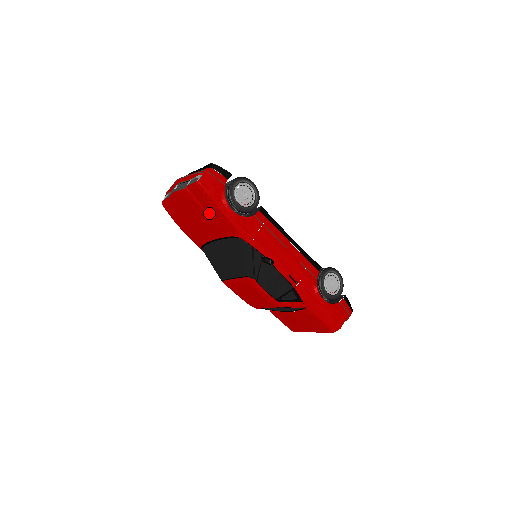
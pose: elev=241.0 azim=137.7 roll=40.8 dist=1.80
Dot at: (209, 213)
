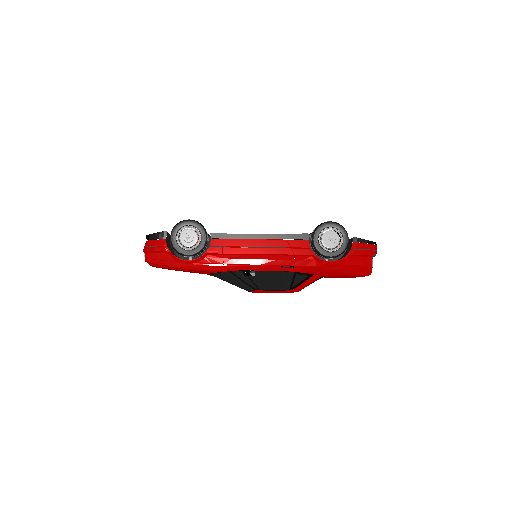
Dot at: (179, 269)
